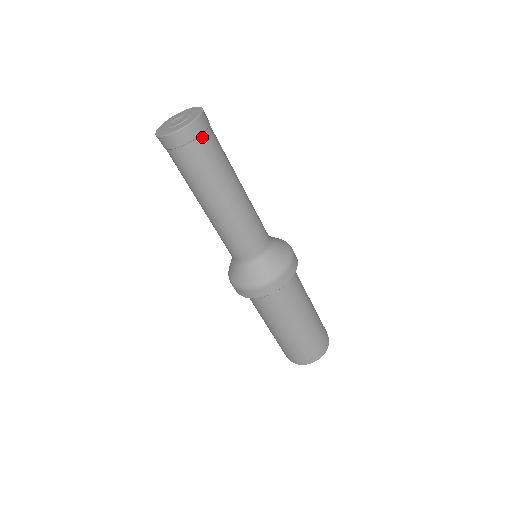
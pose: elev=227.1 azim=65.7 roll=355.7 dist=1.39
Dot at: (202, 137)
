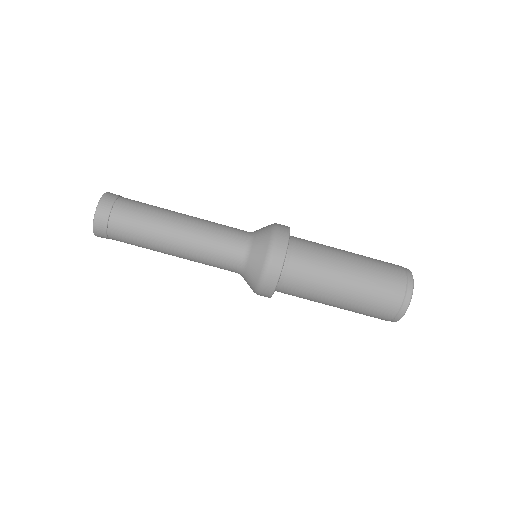
Dot at: (117, 203)
